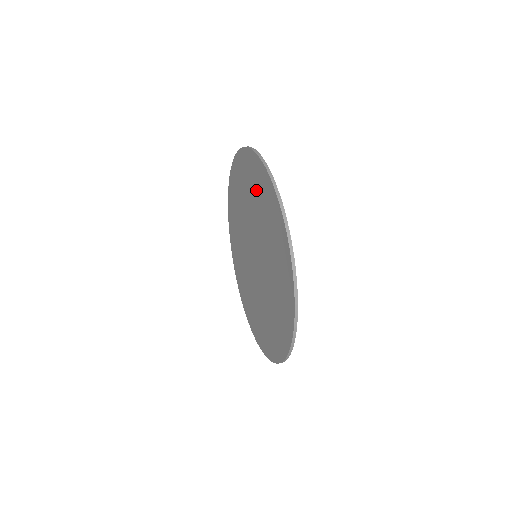
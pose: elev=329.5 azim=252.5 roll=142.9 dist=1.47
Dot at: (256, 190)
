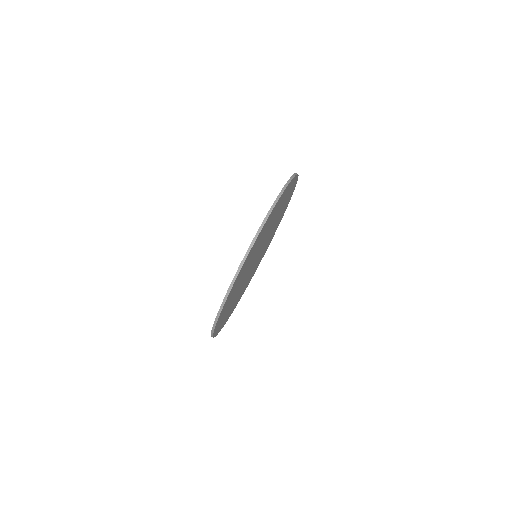
Dot at: occluded
